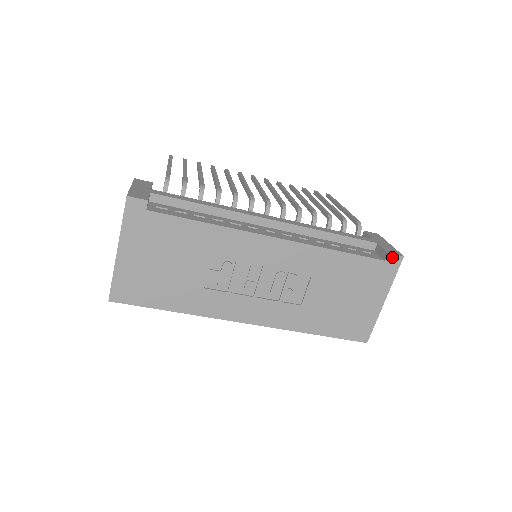
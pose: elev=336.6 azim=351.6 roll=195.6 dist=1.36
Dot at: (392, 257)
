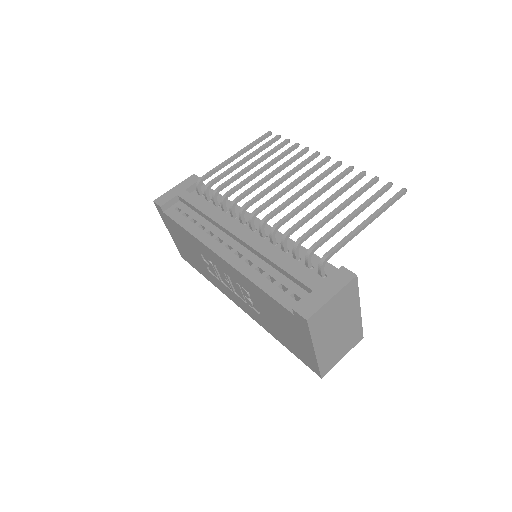
Dot at: (298, 315)
